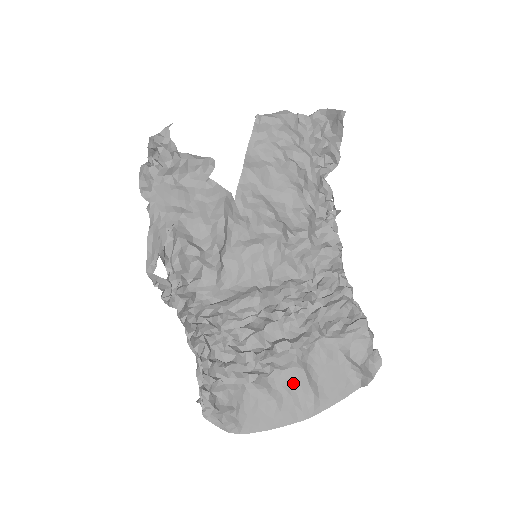
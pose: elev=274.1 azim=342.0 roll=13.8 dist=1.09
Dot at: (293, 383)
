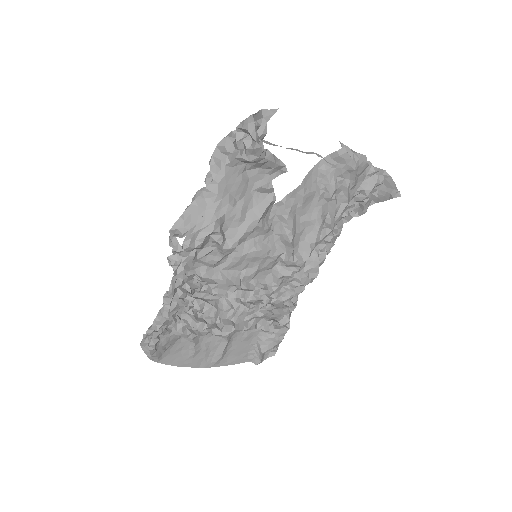
Dot at: (214, 345)
